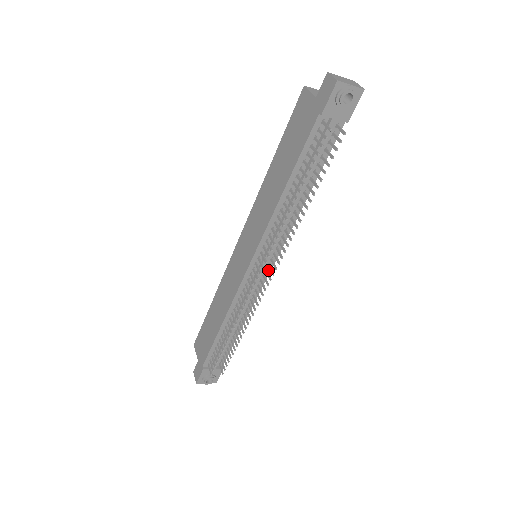
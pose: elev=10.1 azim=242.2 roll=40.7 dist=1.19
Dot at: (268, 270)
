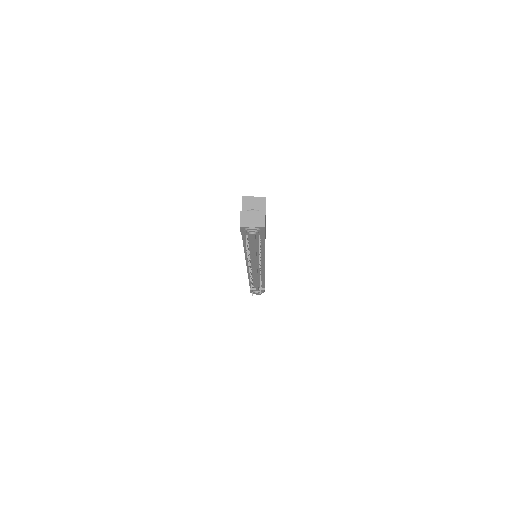
Dot at: (263, 267)
